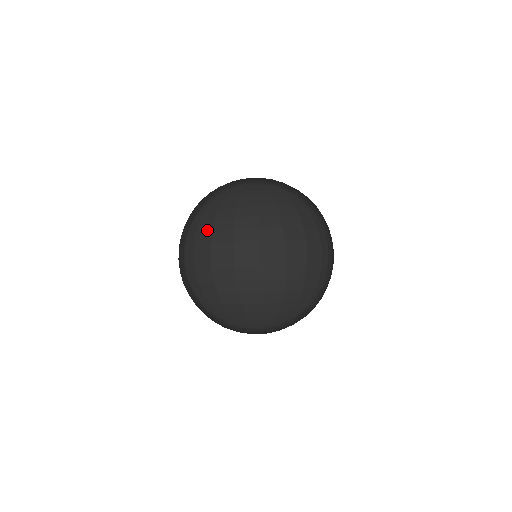
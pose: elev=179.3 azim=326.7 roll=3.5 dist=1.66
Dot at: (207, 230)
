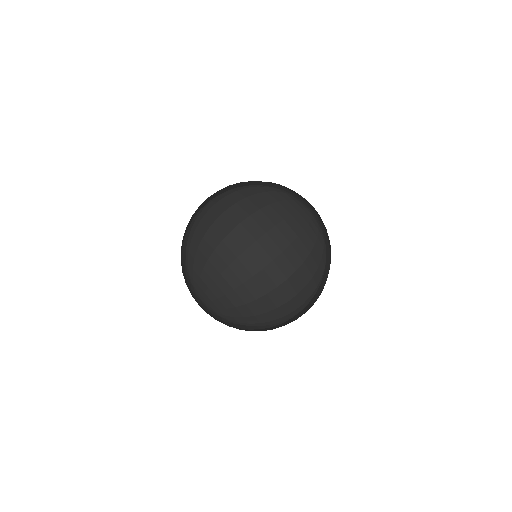
Dot at: (302, 256)
